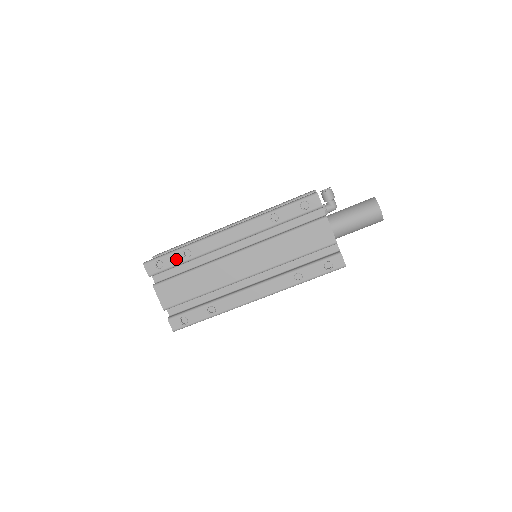
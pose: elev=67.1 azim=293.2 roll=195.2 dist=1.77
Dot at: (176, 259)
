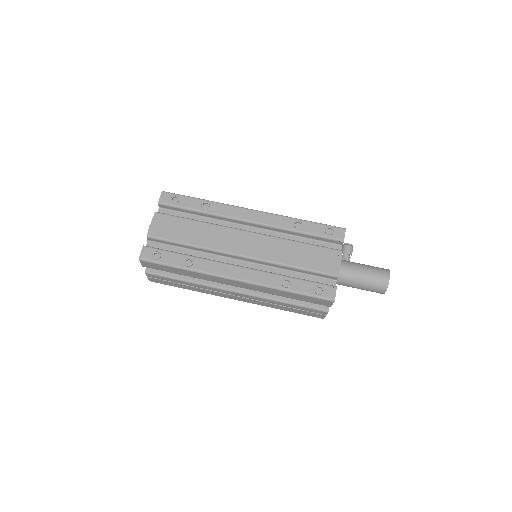
Dot at: (193, 204)
